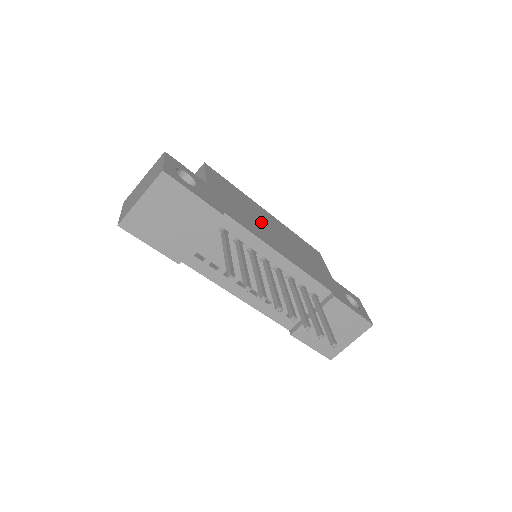
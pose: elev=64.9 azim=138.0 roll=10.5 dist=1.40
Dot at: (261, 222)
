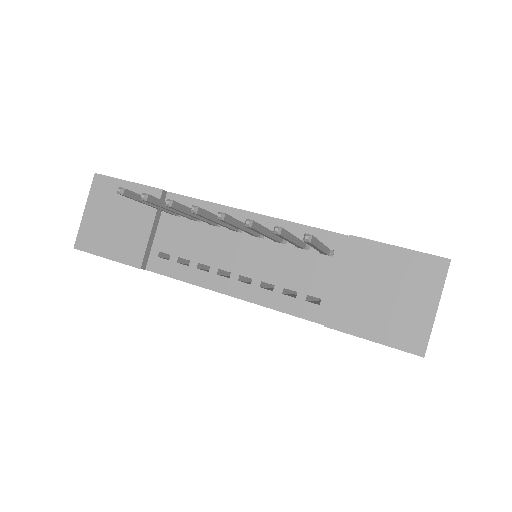
Dot at: occluded
